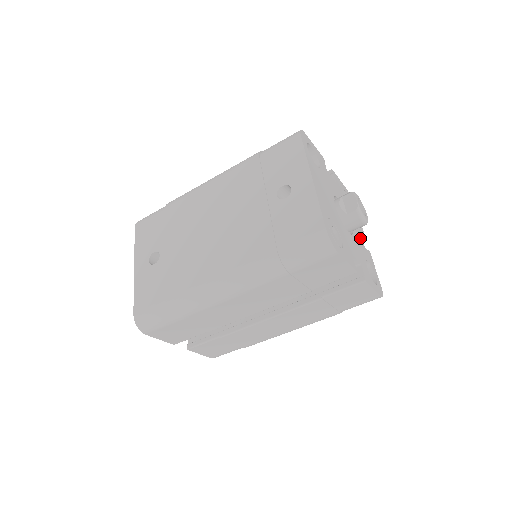
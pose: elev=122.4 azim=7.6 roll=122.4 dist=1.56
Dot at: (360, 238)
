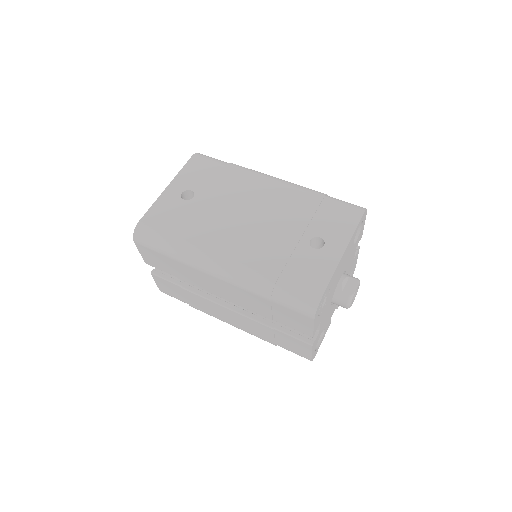
Dot at: (334, 309)
